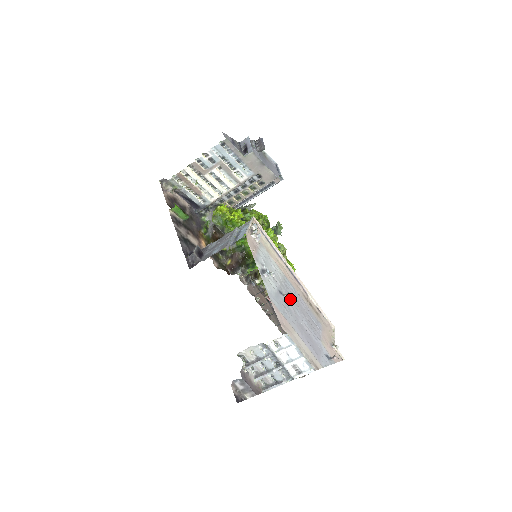
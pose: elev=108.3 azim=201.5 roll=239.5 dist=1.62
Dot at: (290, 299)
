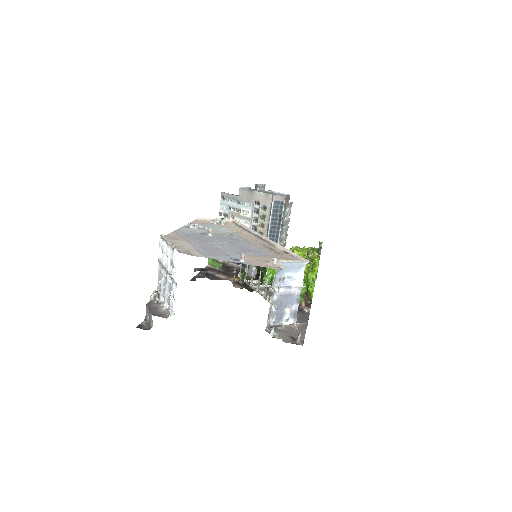
Dot at: (218, 238)
